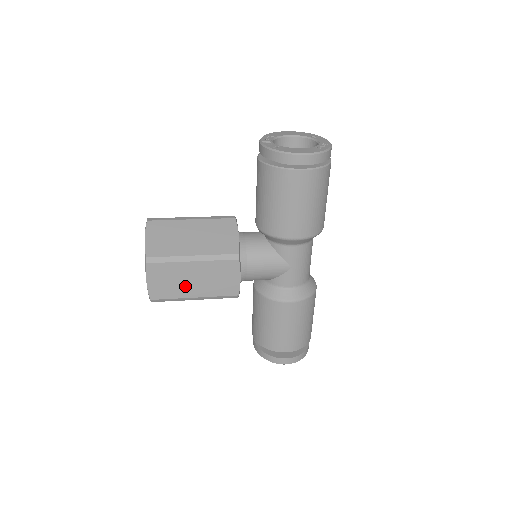
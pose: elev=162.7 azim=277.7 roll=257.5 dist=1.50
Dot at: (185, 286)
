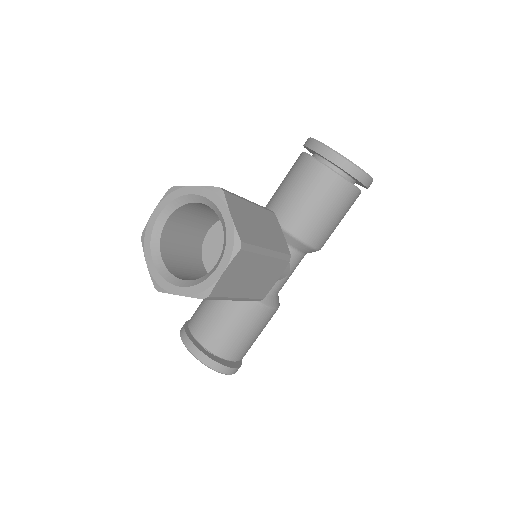
Dot at: (243, 283)
